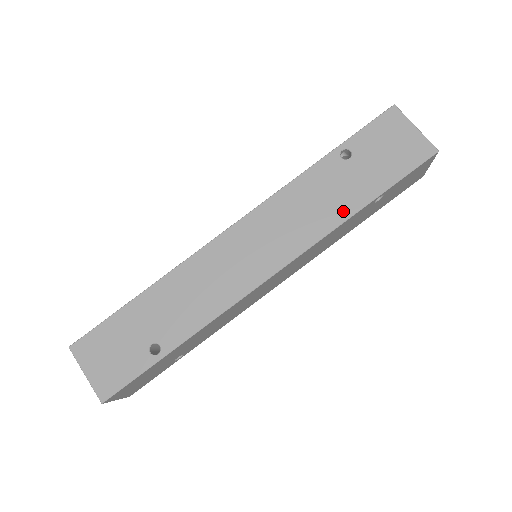
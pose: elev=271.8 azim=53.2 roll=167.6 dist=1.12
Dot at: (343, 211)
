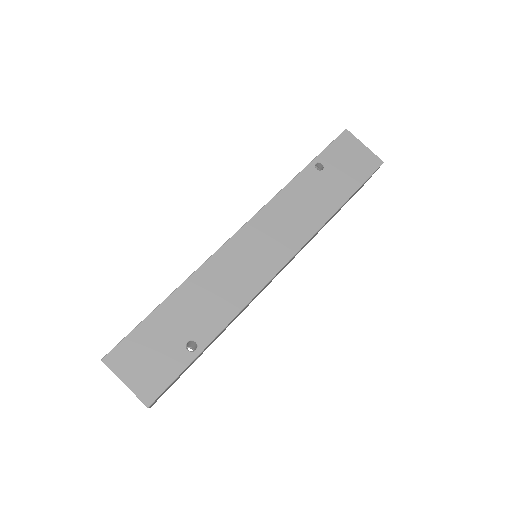
Dot at: (327, 210)
